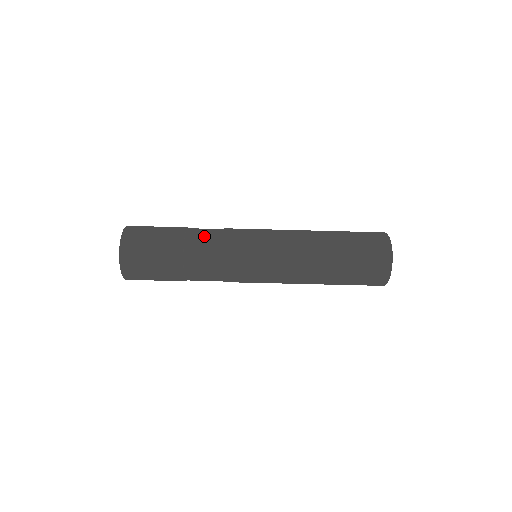
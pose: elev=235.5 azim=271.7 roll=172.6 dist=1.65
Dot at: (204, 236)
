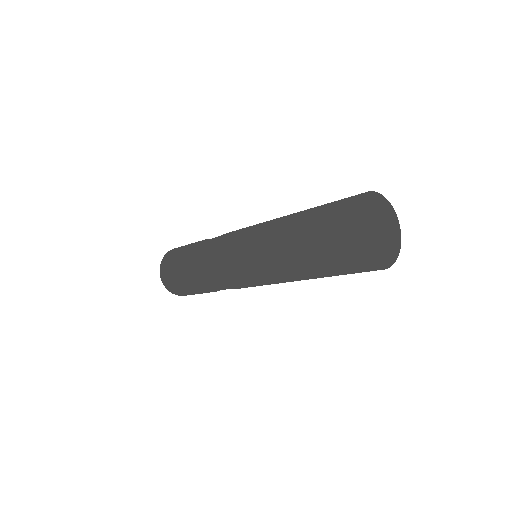
Dot at: (202, 250)
